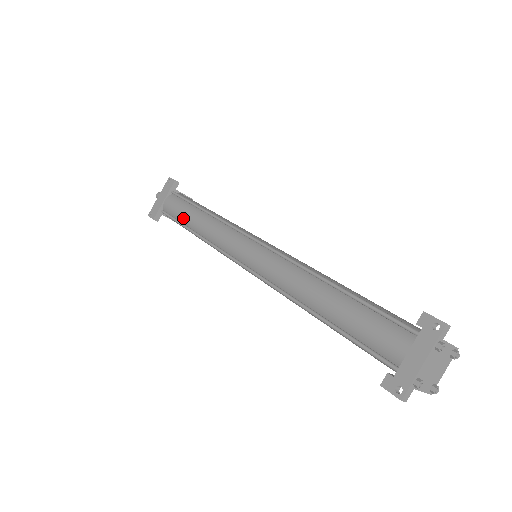
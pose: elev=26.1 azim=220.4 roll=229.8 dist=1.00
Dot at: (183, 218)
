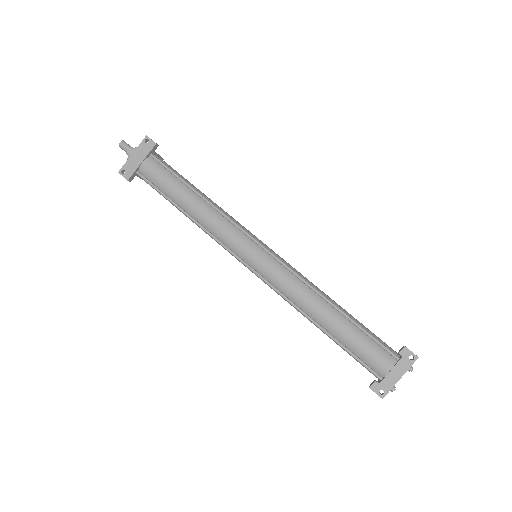
Dot at: (172, 194)
